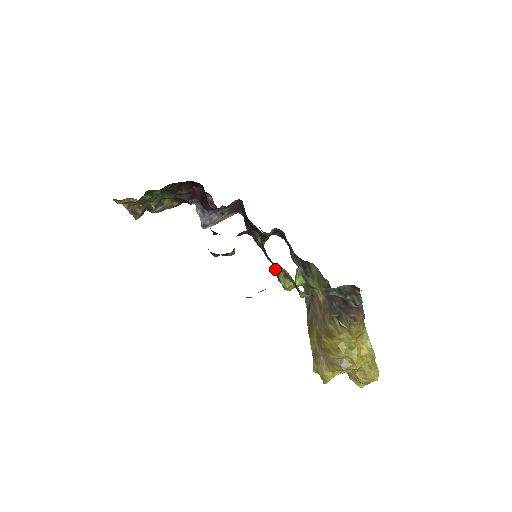
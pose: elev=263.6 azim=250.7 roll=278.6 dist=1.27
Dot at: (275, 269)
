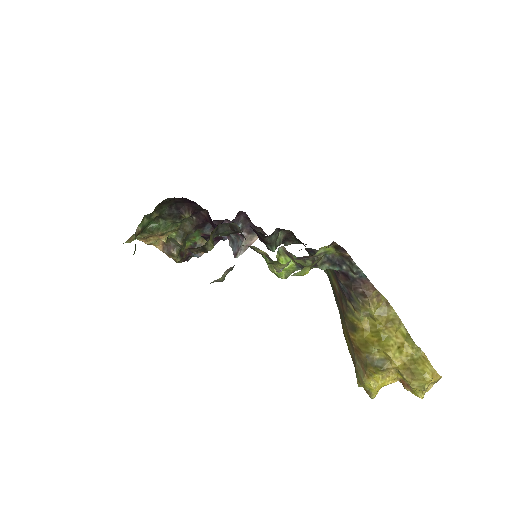
Dot at: occluded
